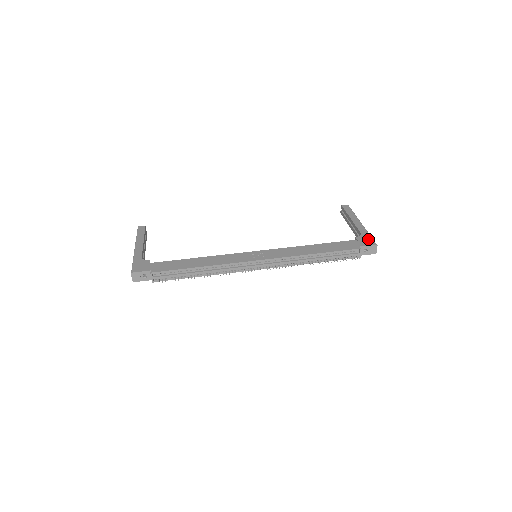
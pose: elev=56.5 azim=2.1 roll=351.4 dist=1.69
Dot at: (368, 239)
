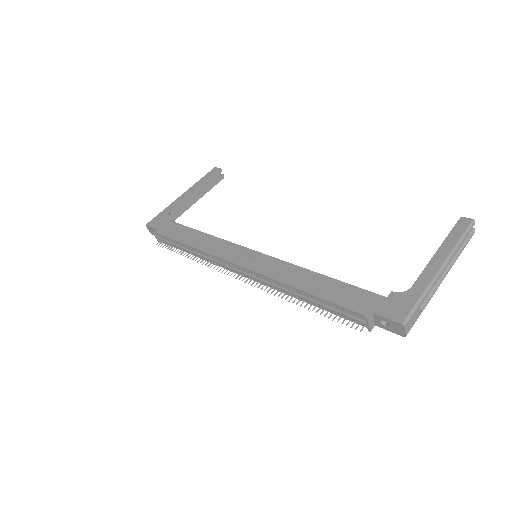
Dot at: (404, 306)
